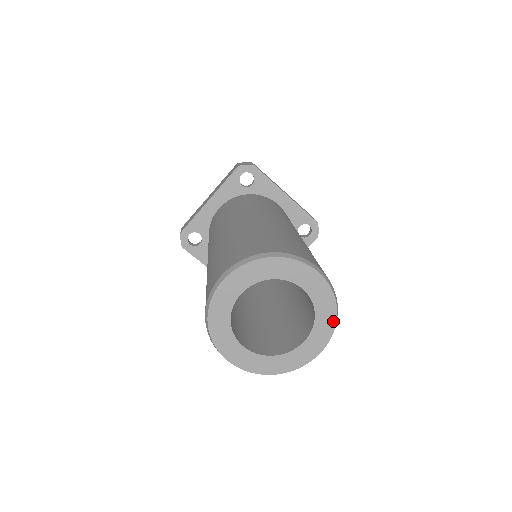
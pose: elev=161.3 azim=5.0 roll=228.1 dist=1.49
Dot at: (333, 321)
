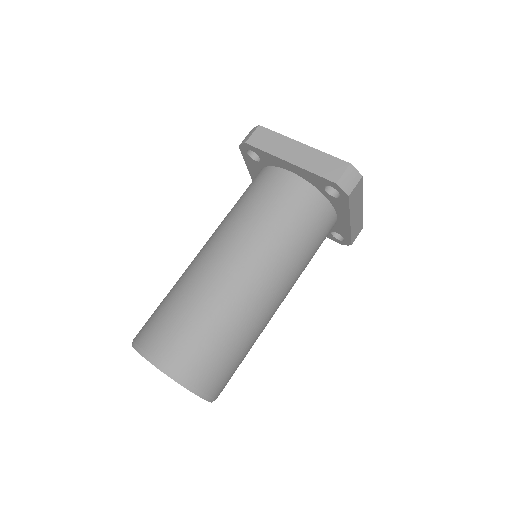
Dot at: (190, 391)
